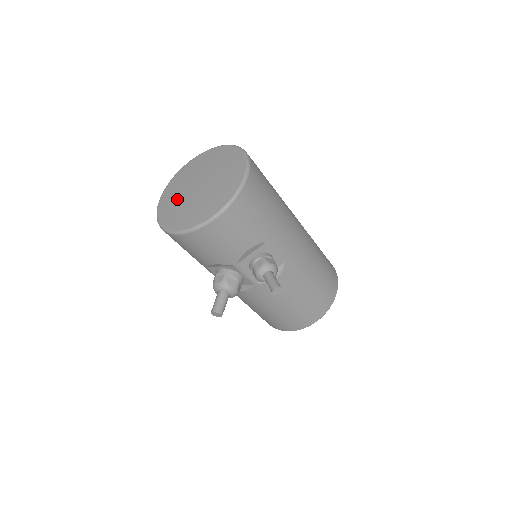
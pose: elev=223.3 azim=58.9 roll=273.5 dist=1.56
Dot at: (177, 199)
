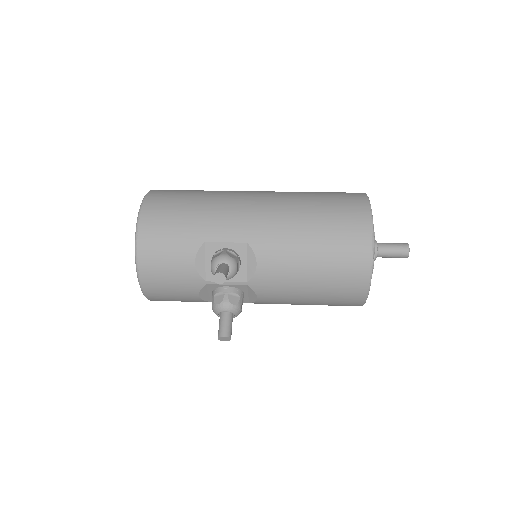
Dot at: occluded
